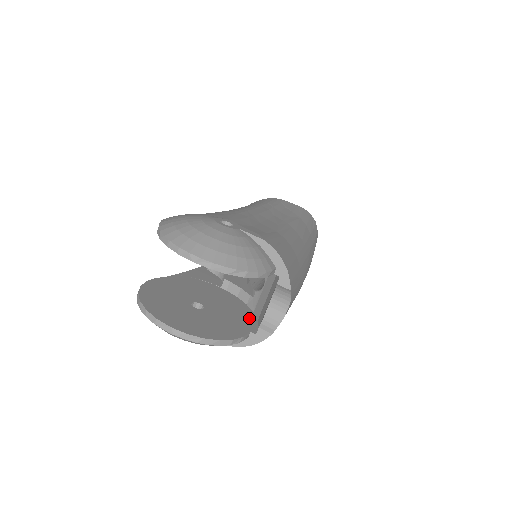
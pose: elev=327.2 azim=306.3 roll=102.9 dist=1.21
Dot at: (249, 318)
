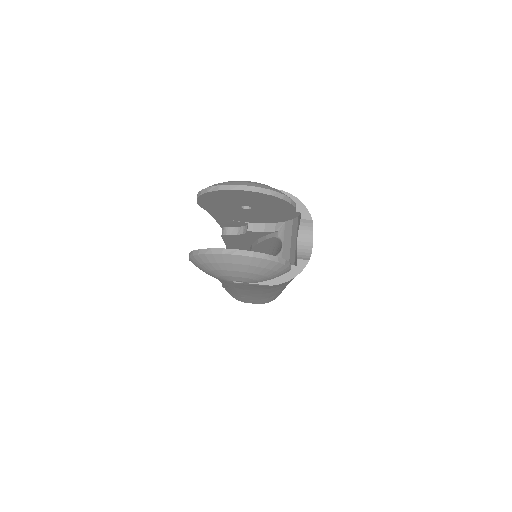
Dot at: occluded
